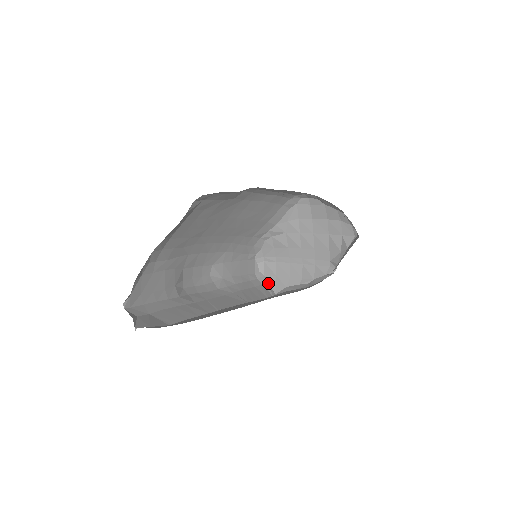
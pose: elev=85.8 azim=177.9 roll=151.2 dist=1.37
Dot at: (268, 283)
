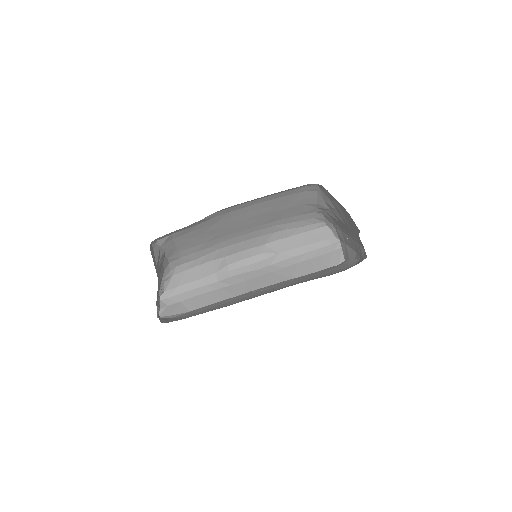
Dot at: (342, 249)
